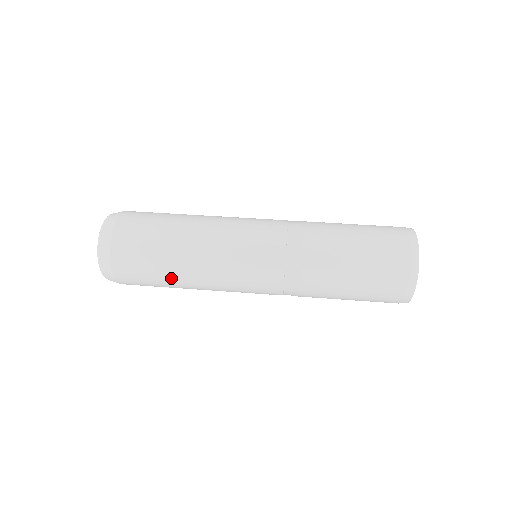
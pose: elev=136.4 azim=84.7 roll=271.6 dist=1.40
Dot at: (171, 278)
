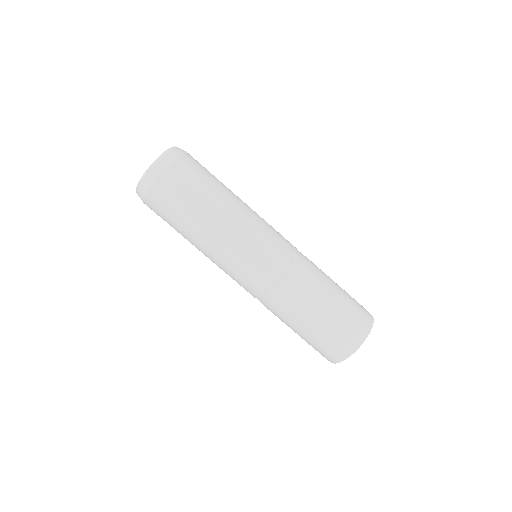
Dot at: occluded
